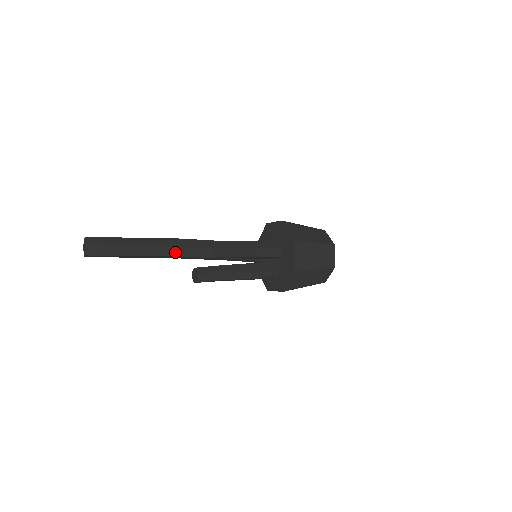
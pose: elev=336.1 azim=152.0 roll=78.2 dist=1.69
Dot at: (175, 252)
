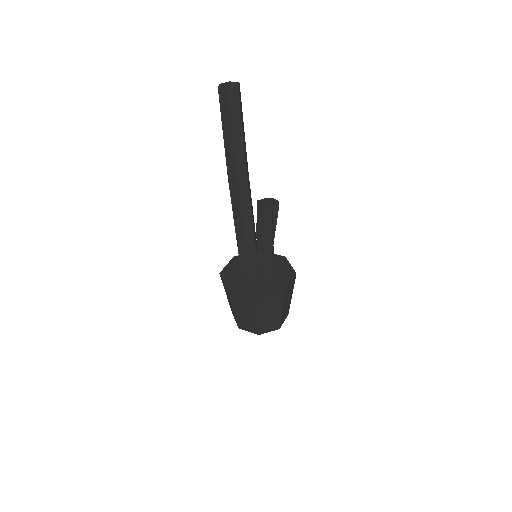
Dot at: (248, 176)
